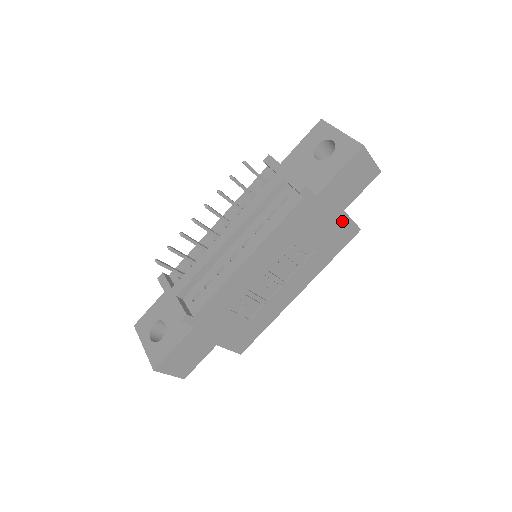
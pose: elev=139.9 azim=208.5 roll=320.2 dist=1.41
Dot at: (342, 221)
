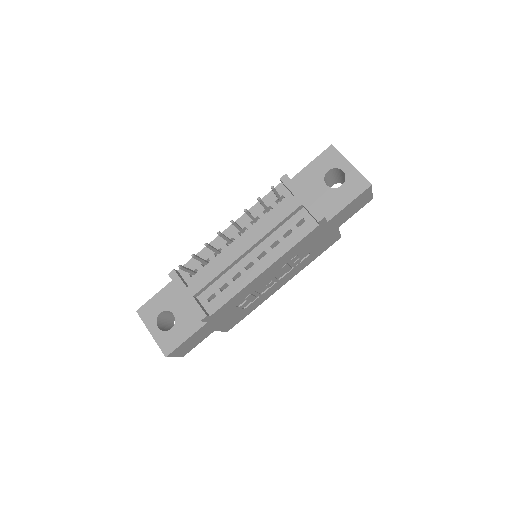
Dot at: (333, 234)
